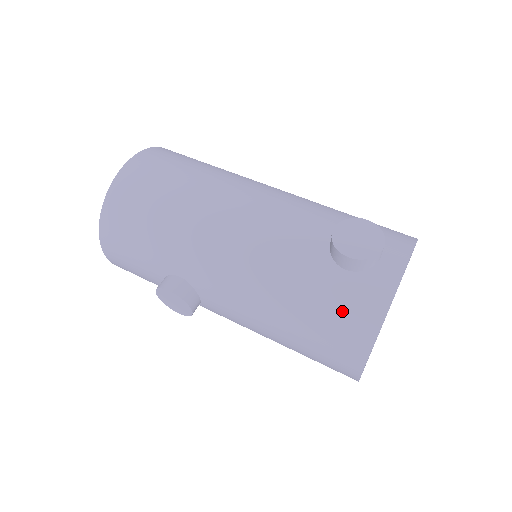
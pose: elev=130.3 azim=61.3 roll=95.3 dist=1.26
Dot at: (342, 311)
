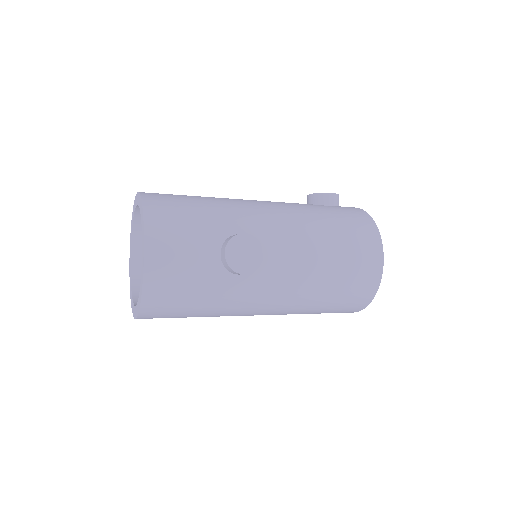
Dot at: (350, 216)
